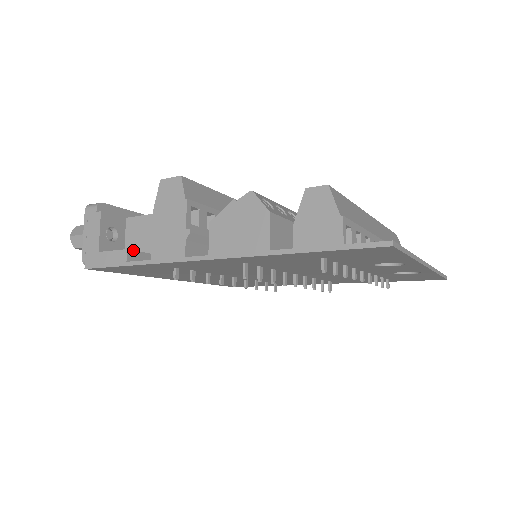
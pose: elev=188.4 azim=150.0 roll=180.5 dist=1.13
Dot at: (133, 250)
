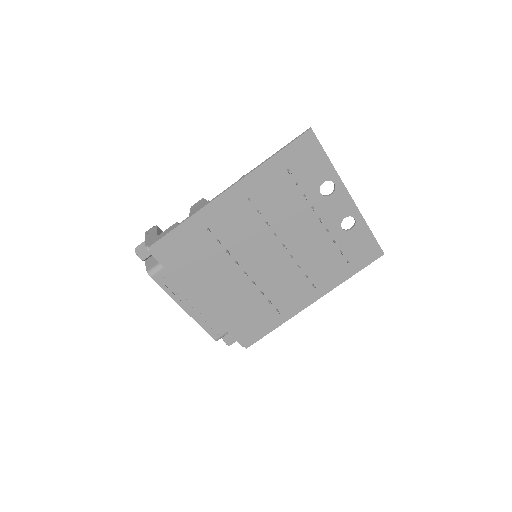
Dot at: occluded
